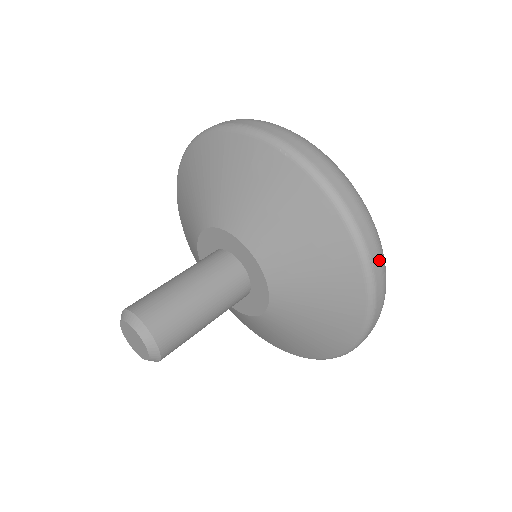
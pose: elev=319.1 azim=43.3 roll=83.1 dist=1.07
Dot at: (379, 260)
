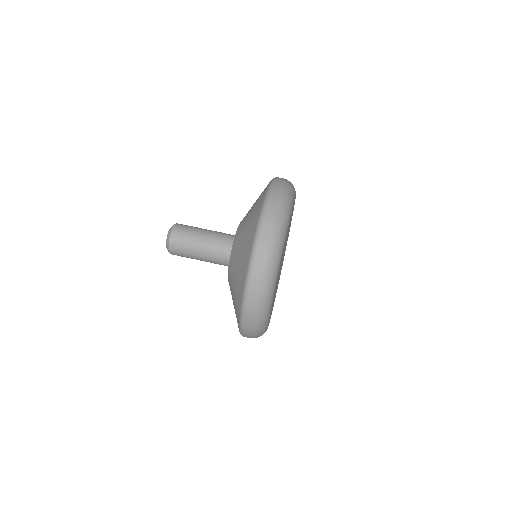
Dot at: (261, 266)
